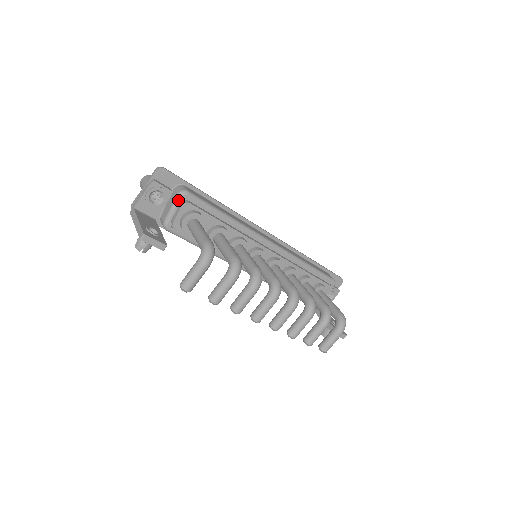
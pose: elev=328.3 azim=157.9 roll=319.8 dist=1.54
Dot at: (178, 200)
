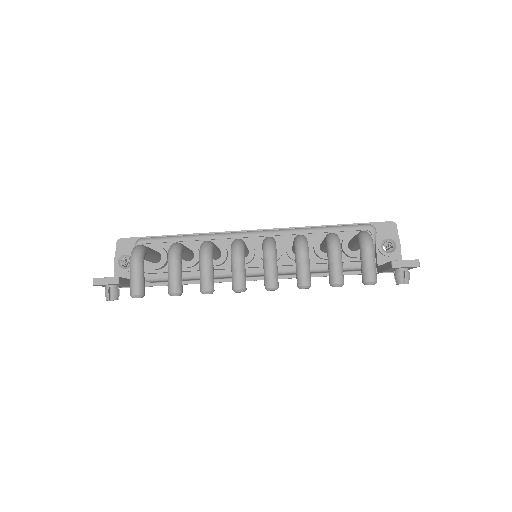
Dot at: occluded
